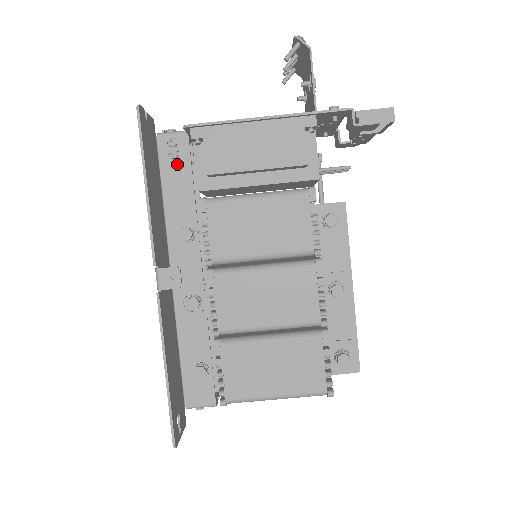
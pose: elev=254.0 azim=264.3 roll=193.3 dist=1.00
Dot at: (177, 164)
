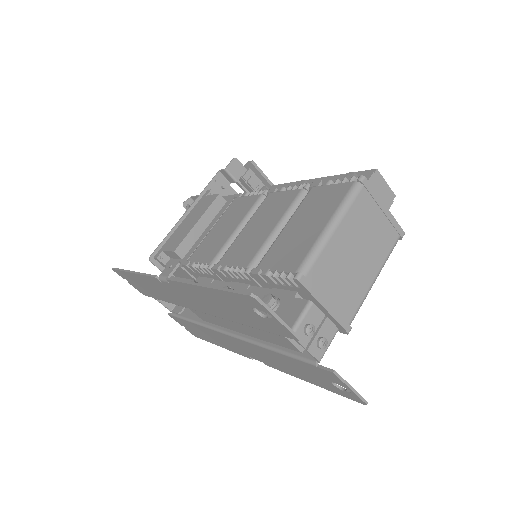
Dot at: occluded
